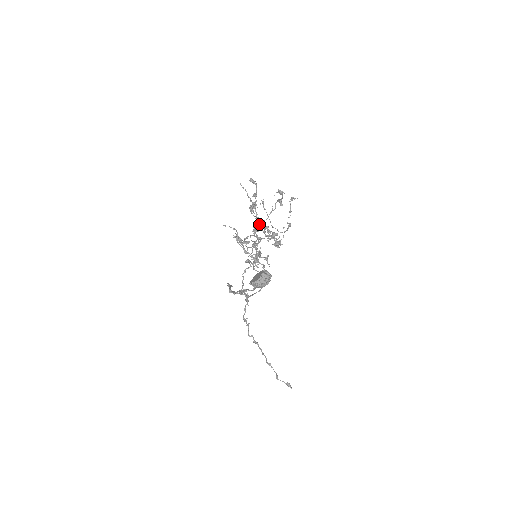
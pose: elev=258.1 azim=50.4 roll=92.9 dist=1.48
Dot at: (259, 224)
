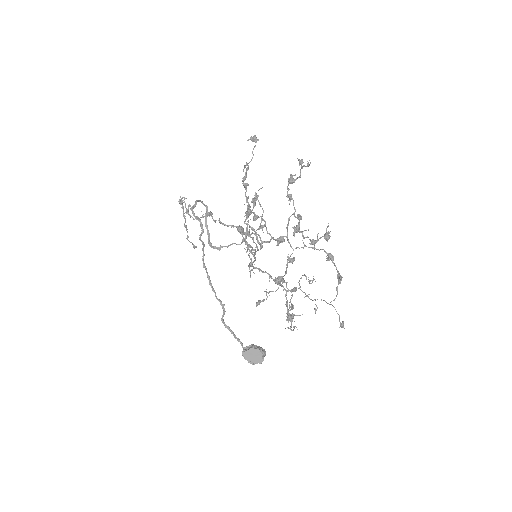
Dot at: occluded
